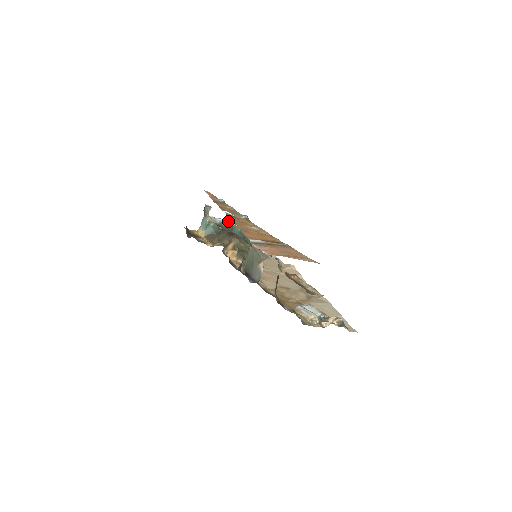
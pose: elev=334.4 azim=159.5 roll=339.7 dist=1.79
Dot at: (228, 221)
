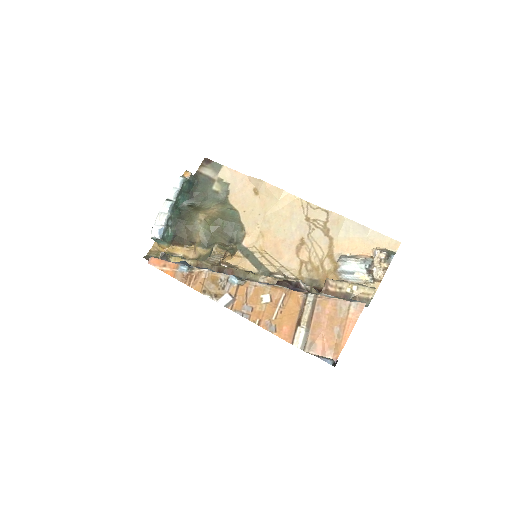
Dot at: (166, 208)
